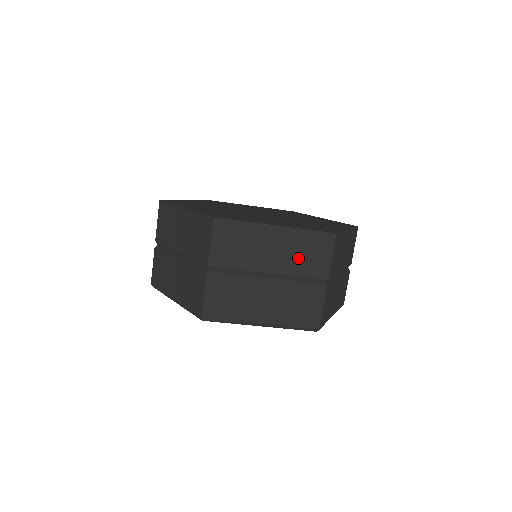
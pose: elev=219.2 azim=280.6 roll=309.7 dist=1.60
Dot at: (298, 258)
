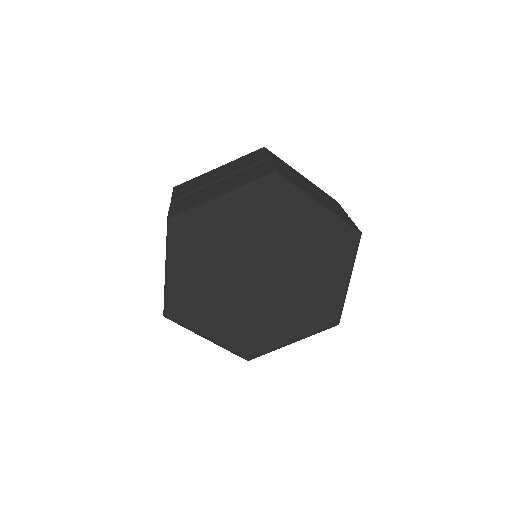
Dot at: occluded
